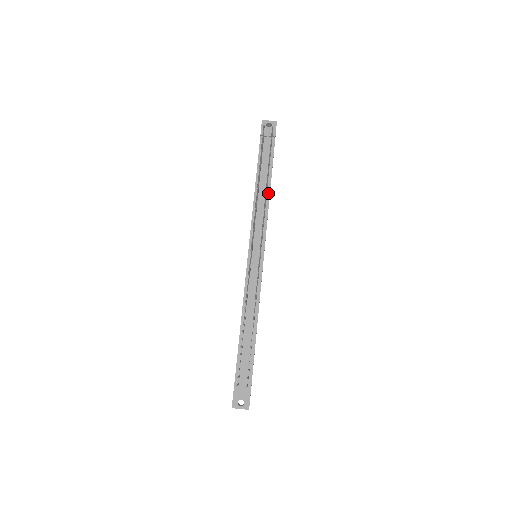
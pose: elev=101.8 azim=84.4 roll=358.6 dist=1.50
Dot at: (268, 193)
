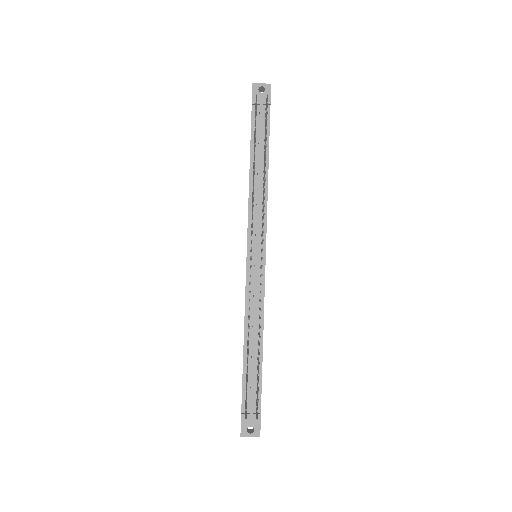
Dot at: (266, 178)
